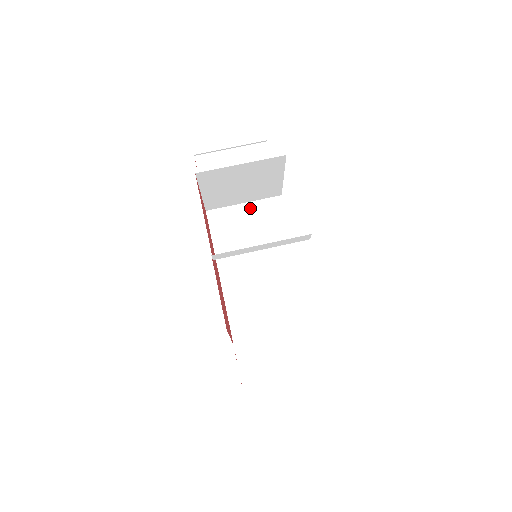
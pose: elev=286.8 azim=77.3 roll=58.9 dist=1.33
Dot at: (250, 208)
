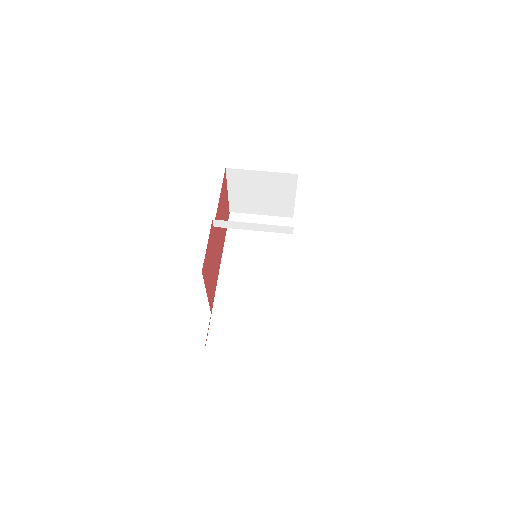
Dot at: (265, 220)
